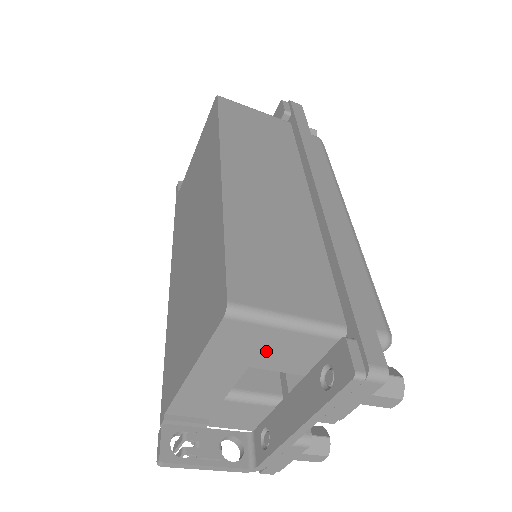
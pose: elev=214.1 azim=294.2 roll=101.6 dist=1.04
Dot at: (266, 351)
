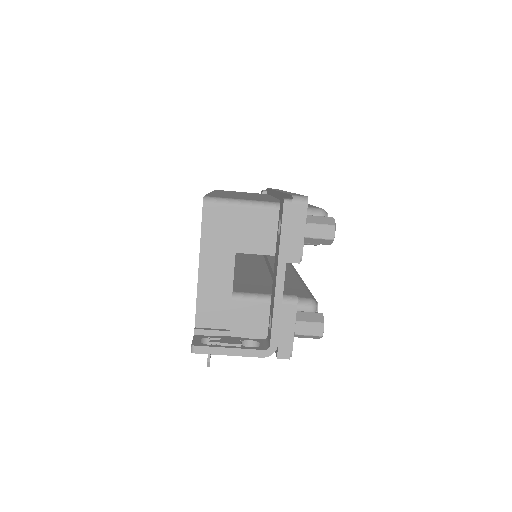
Dot at: (241, 232)
